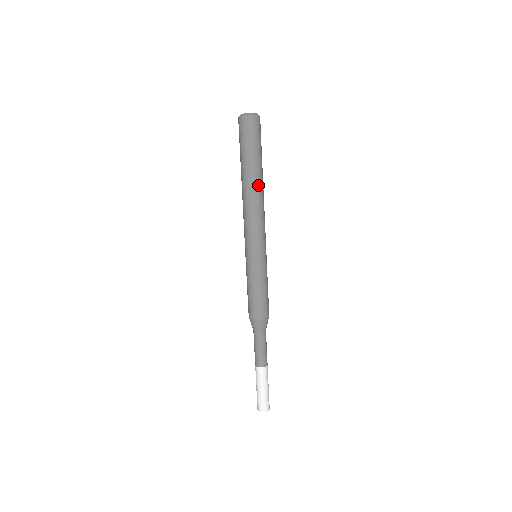
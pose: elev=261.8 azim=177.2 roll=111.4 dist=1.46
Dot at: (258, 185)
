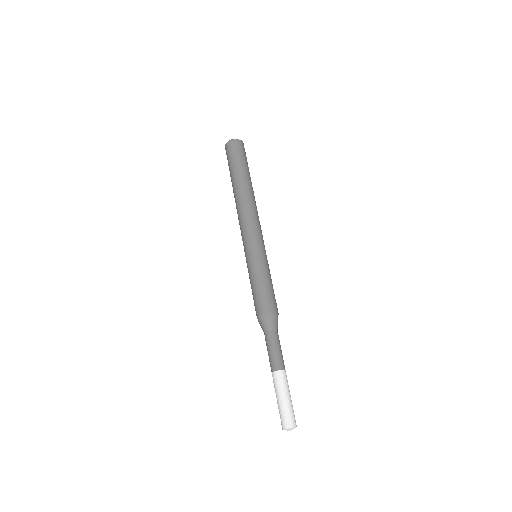
Dot at: occluded
